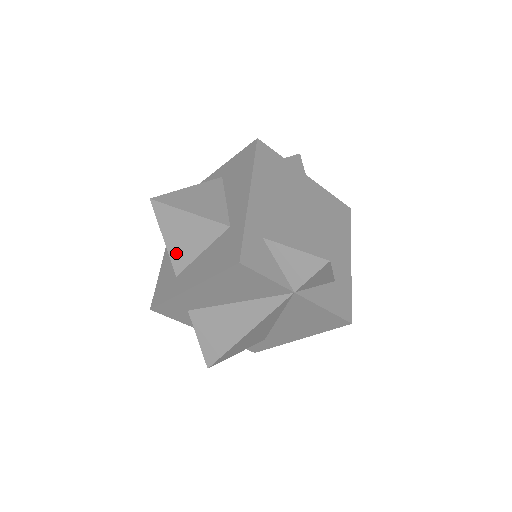
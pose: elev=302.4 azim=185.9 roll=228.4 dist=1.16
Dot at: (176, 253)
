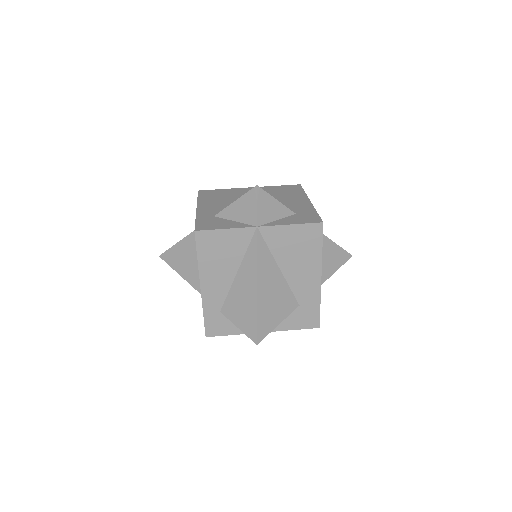
Dot at: occluded
